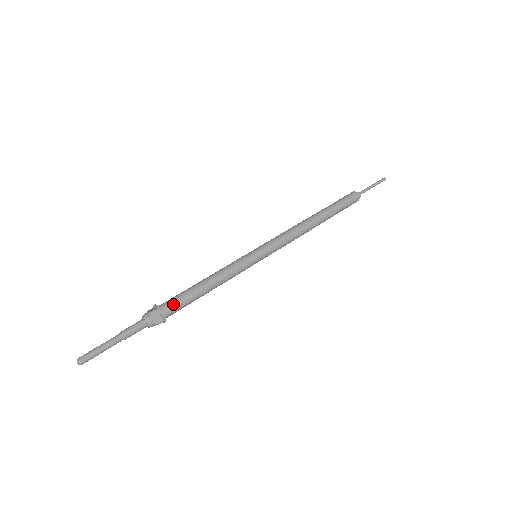
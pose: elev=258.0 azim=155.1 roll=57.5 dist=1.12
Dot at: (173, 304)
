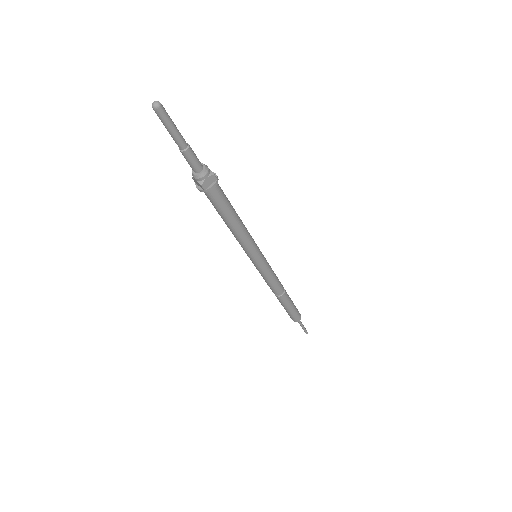
Dot at: occluded
